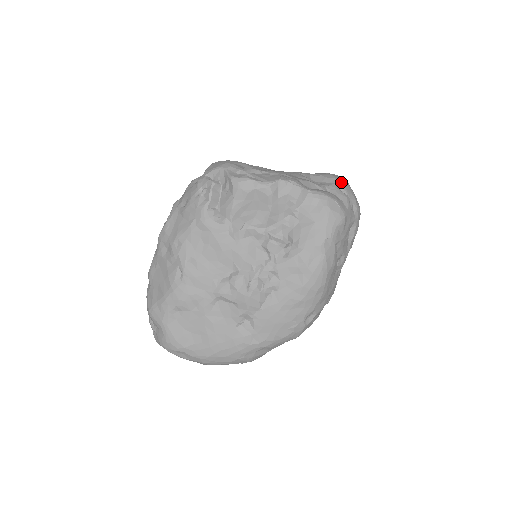
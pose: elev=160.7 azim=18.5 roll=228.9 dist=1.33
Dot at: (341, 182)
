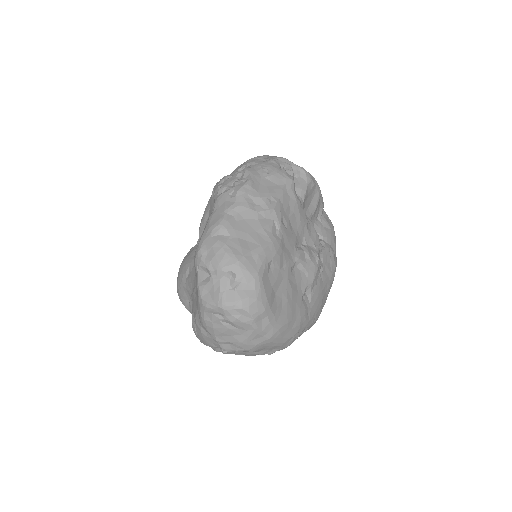
Dot at: occluded
